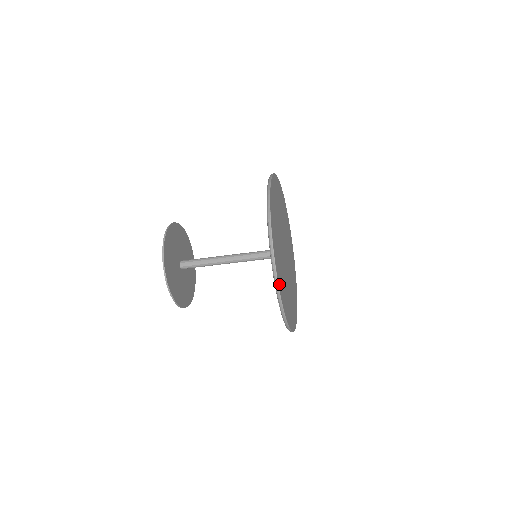
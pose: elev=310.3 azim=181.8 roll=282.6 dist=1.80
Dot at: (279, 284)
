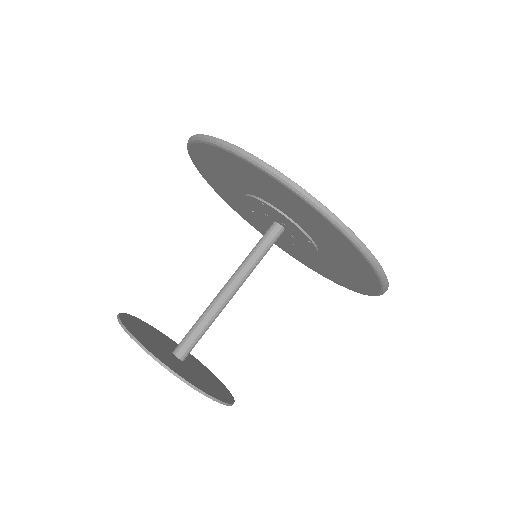
Dot at: occluded
